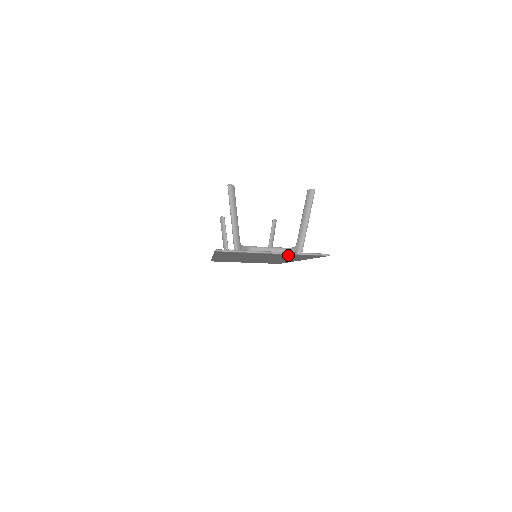
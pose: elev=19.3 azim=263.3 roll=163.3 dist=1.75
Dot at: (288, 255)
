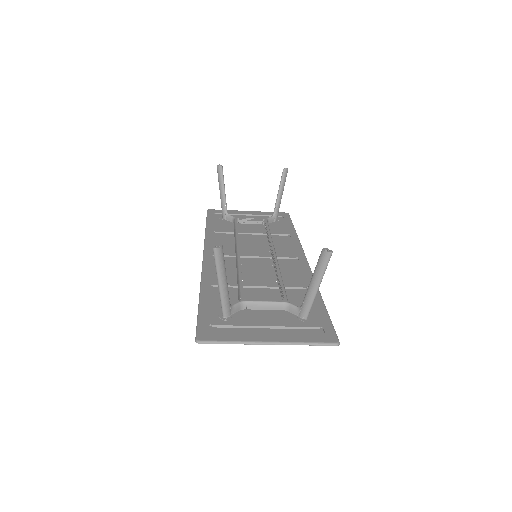
Dot at: (289, 331)
